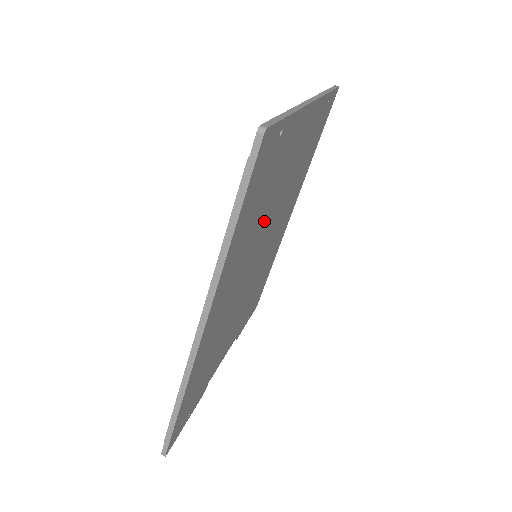
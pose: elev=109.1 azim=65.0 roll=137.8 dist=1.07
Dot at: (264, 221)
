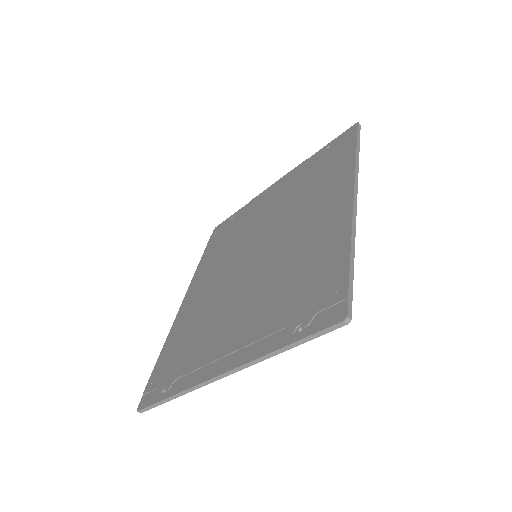
Dot at: occluded
